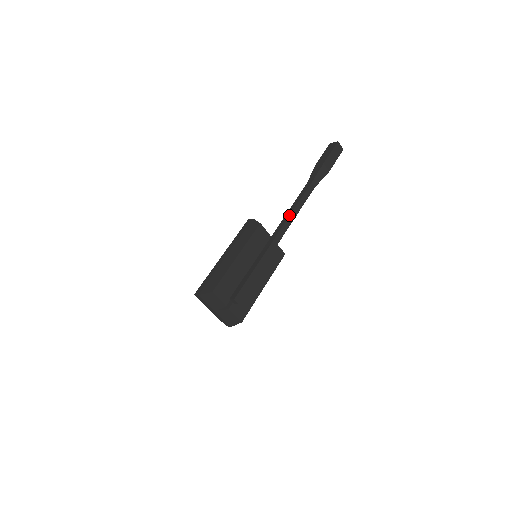
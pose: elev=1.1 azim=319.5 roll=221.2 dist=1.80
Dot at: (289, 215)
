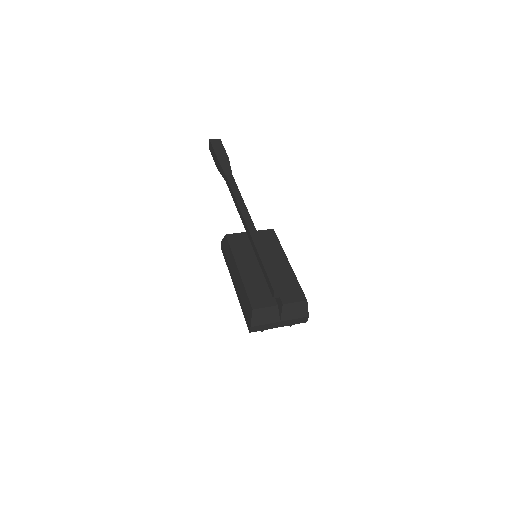
Dot at: (238, 207)
